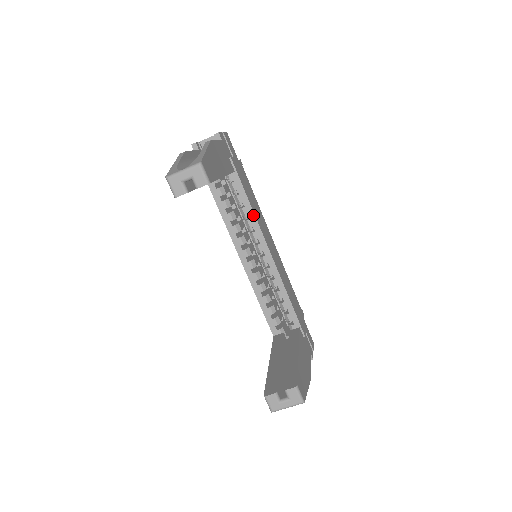
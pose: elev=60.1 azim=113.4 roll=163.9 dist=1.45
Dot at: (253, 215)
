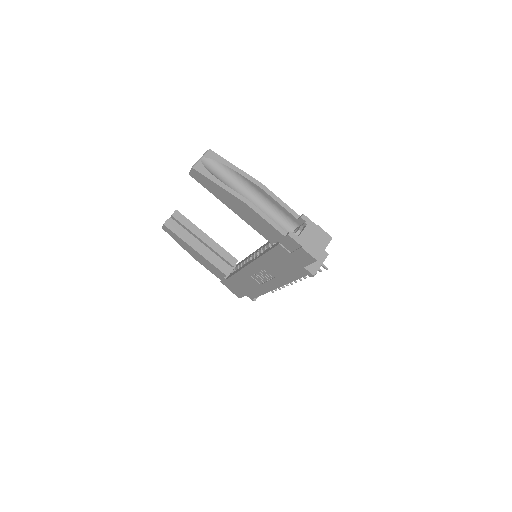
Dot at: occluded
